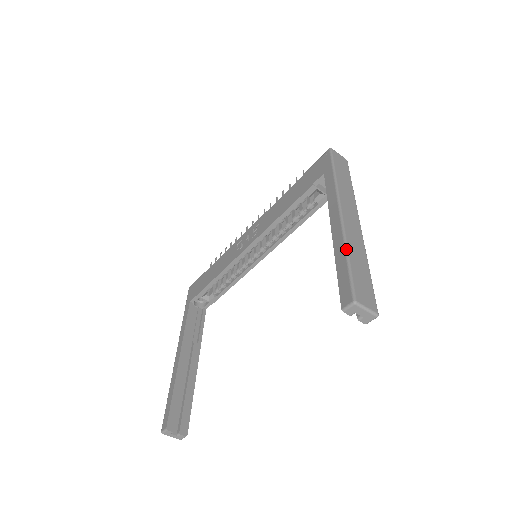
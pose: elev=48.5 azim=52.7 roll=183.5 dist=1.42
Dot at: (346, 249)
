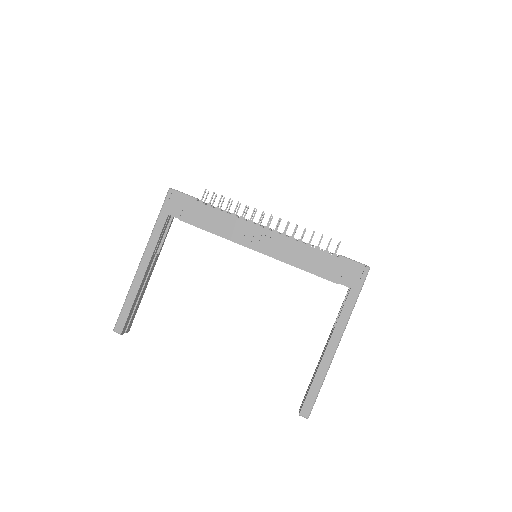
Dot at: occluded
